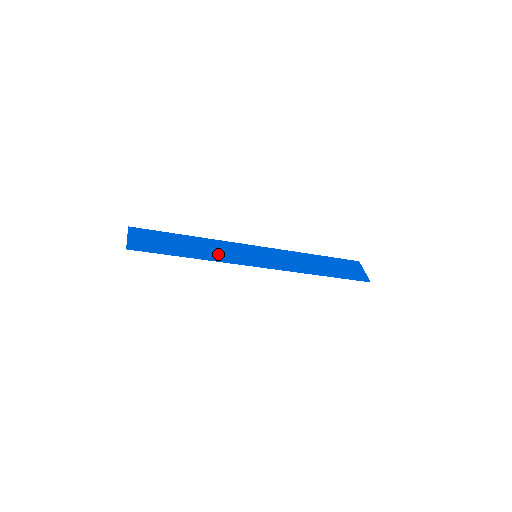
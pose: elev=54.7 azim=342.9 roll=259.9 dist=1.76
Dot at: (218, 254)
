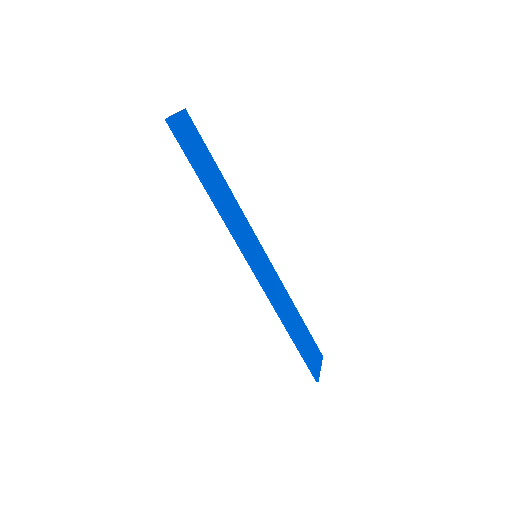
Dot at: (231, 217)
